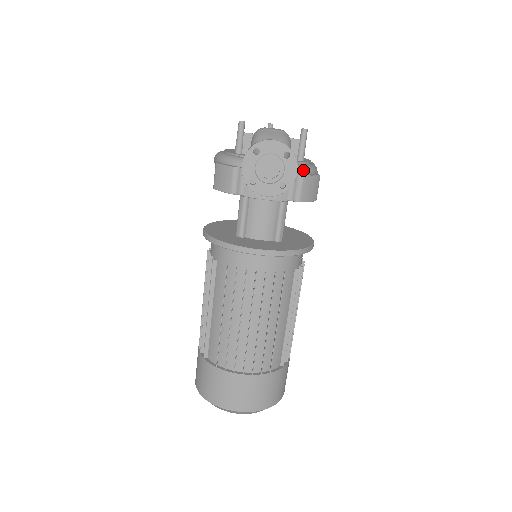
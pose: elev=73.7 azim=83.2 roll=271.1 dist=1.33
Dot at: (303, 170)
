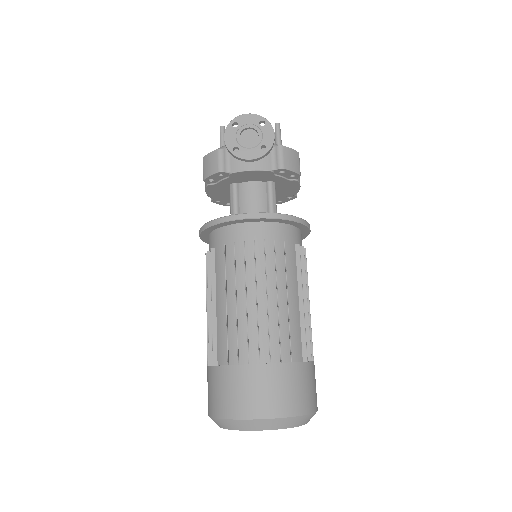
Dot at: occluded
